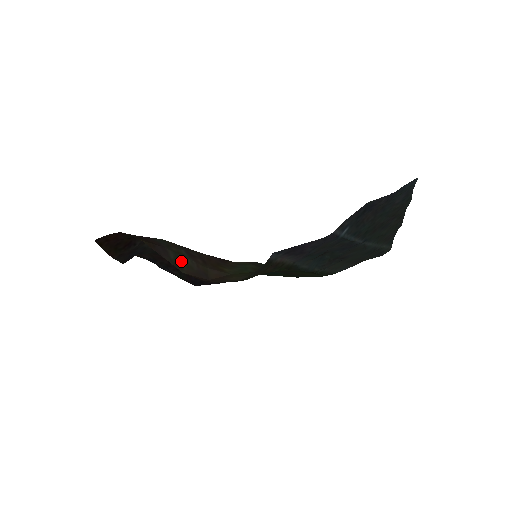
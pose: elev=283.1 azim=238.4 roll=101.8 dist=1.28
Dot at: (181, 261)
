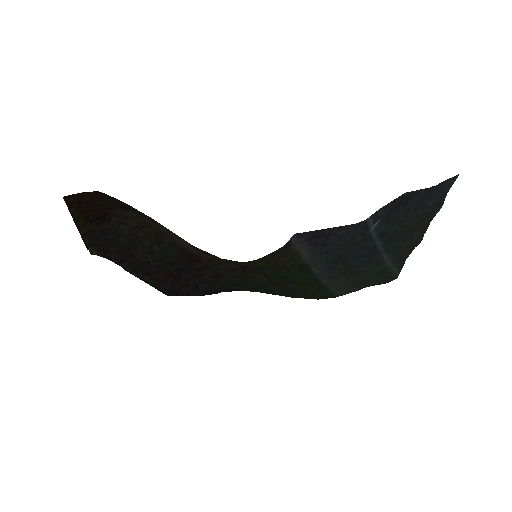
Dot at: (173, 236)
